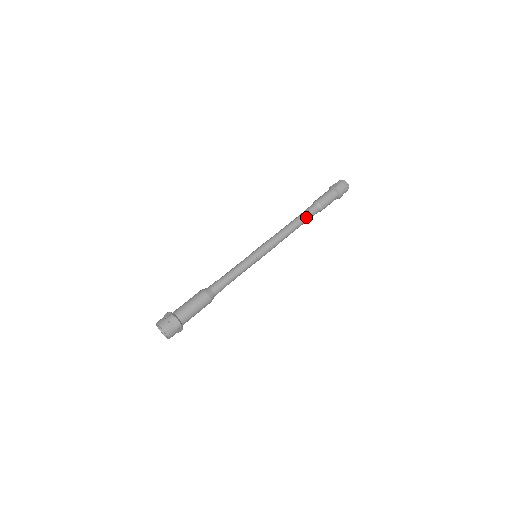
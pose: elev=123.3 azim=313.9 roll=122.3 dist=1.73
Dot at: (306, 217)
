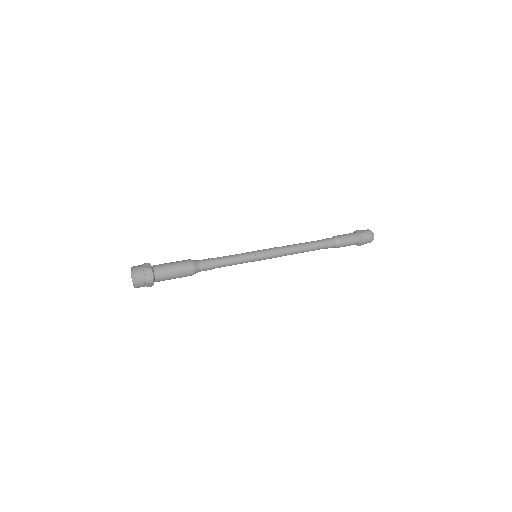
Dot at: (320, 246)
